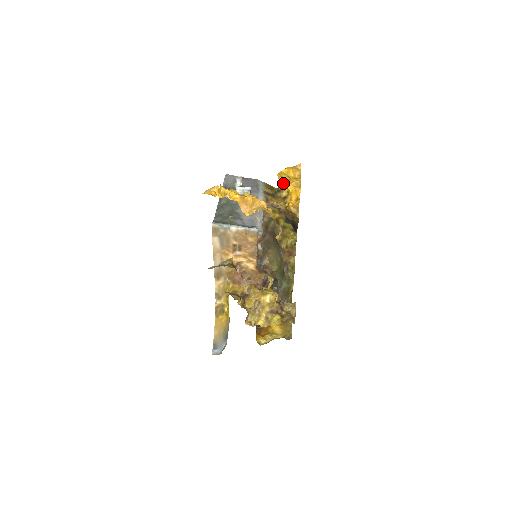
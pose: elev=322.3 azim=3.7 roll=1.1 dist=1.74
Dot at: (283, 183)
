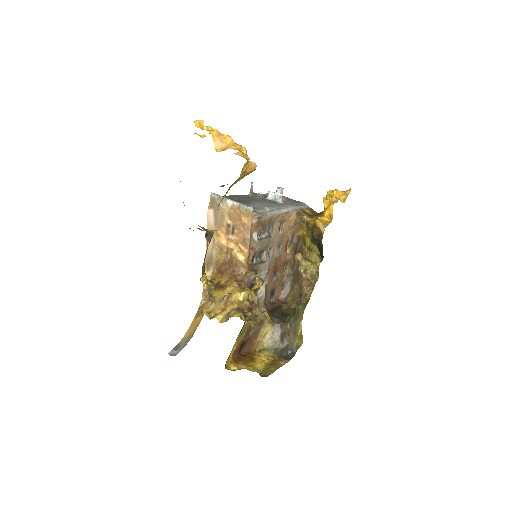
Dot at: occluded
